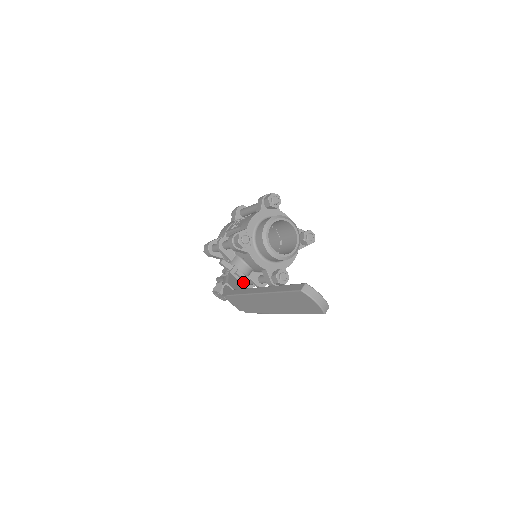
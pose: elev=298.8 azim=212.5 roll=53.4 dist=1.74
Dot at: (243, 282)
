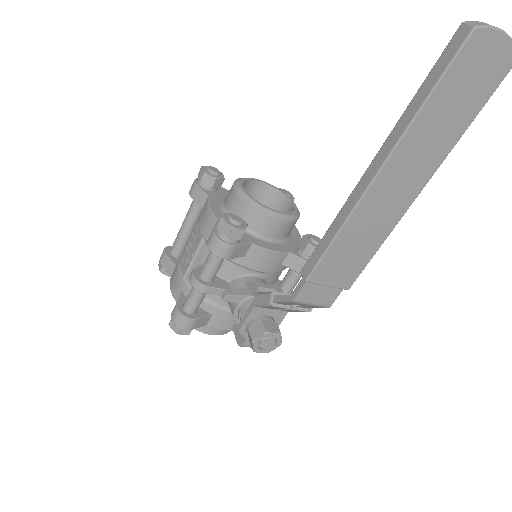
Dot at: occluded
